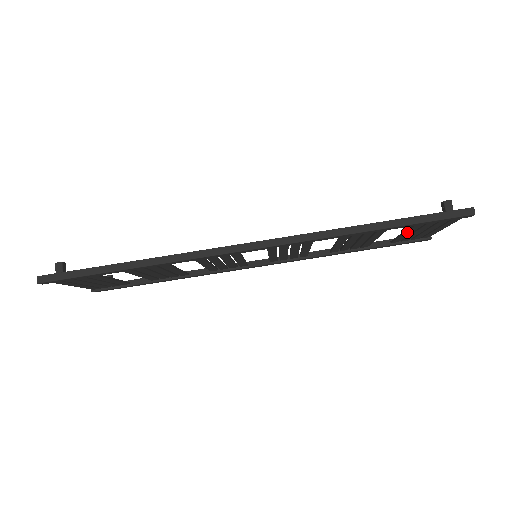
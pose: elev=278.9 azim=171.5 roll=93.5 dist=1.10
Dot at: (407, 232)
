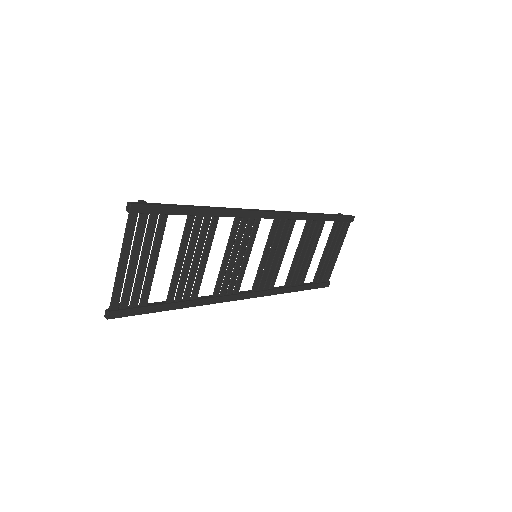
Dot at: (326, 249)
